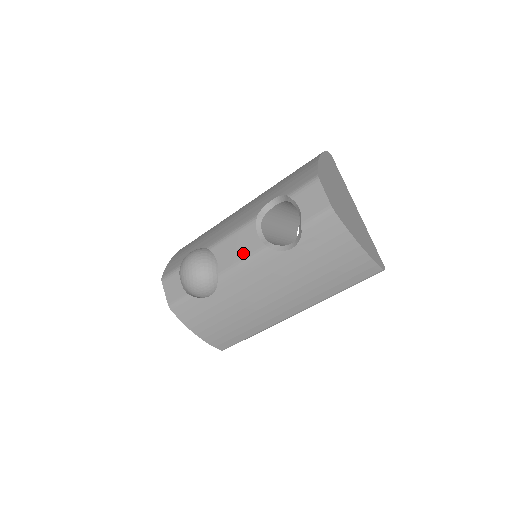
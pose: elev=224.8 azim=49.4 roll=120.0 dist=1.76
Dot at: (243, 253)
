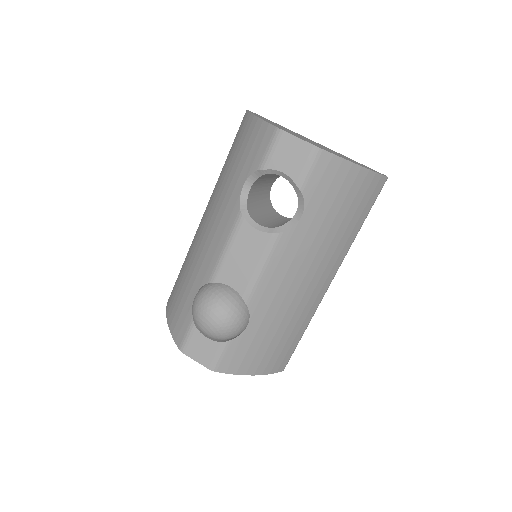
Dot at: (254, 258)
